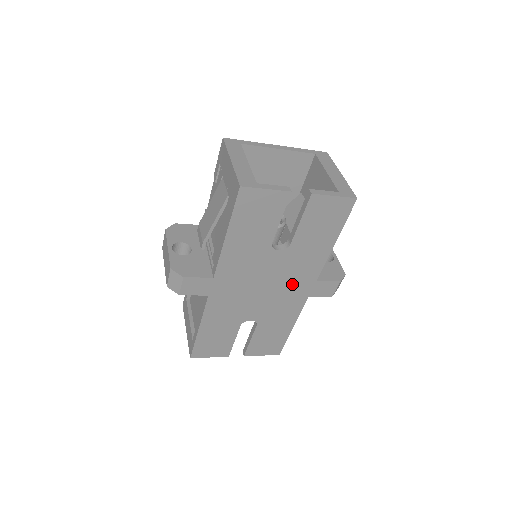
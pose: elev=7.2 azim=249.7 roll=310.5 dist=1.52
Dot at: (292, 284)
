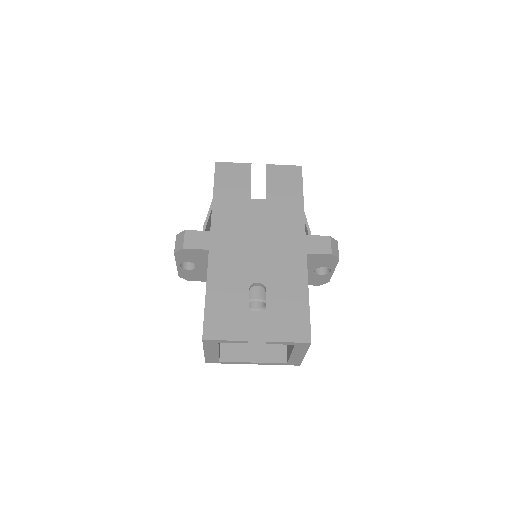
Dot at: (284, 239)
